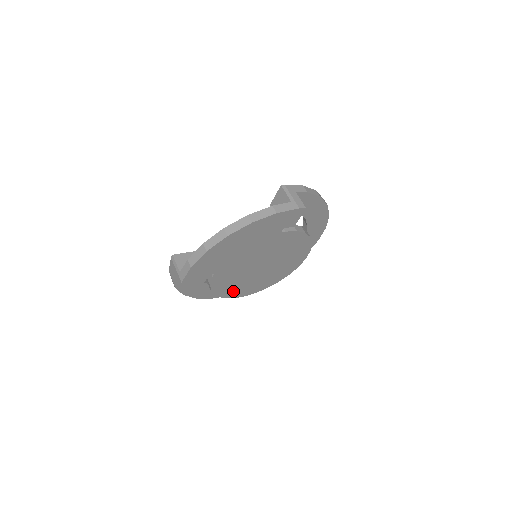
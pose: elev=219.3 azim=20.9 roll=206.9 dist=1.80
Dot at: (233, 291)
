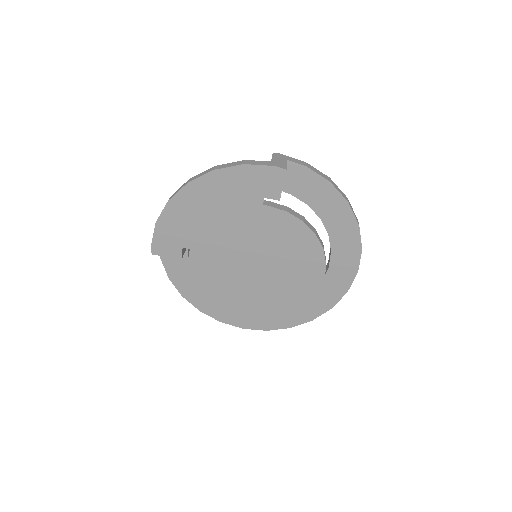
Dot at: (227, 299)
